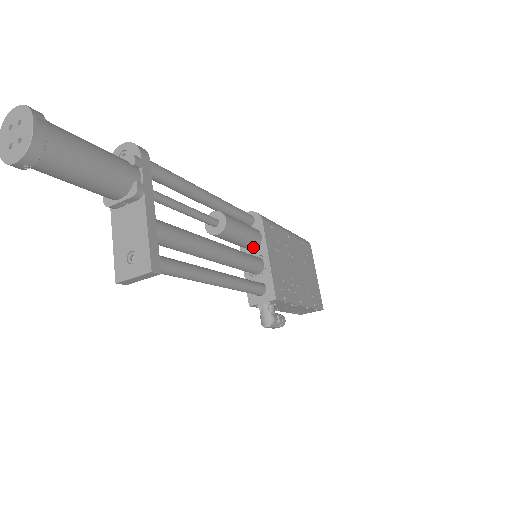
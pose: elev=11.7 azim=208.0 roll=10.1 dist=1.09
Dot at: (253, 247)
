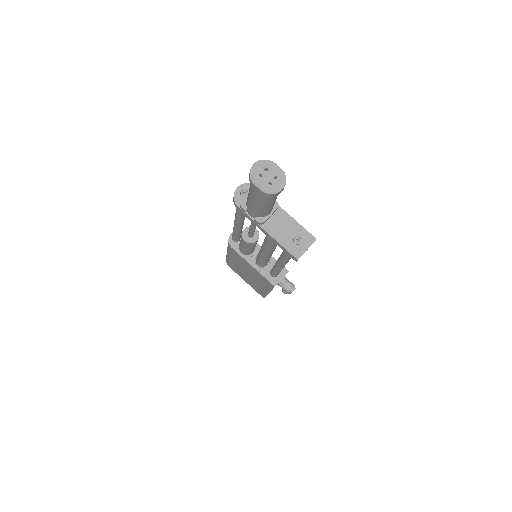
Dot at: (254, 250)
